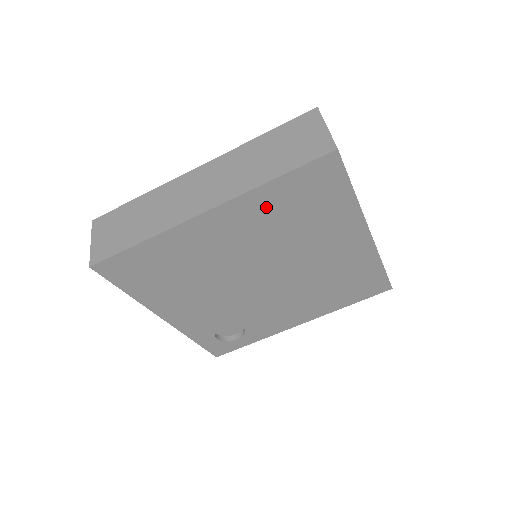
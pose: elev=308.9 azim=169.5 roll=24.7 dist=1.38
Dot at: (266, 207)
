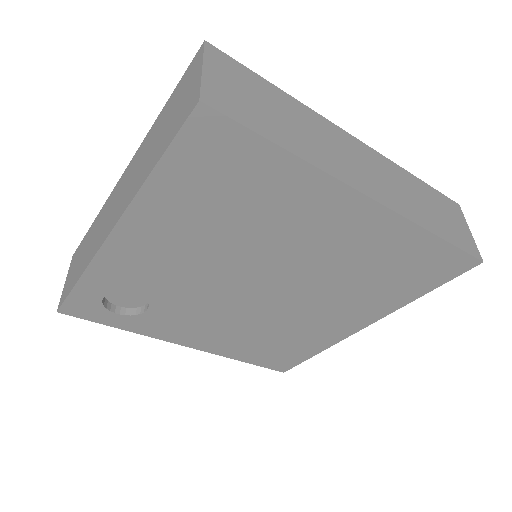
Dot at: (390, 246)
